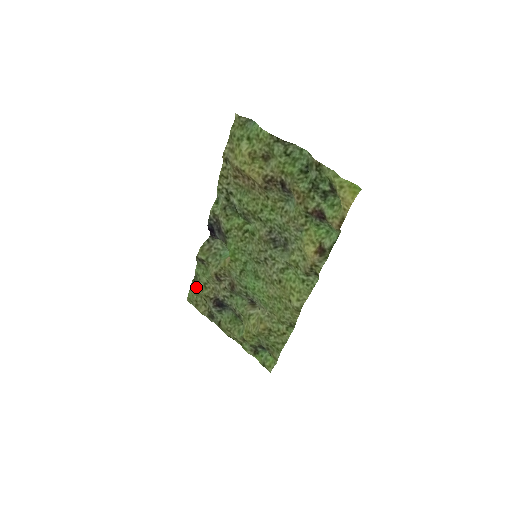
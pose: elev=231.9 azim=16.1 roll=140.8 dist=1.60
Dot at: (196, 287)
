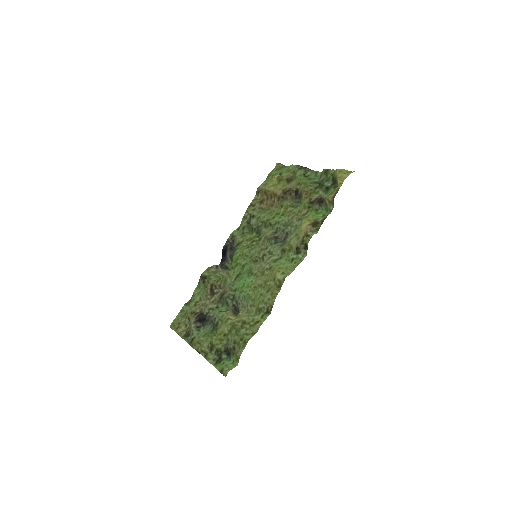
Dot at: (186, 309)
